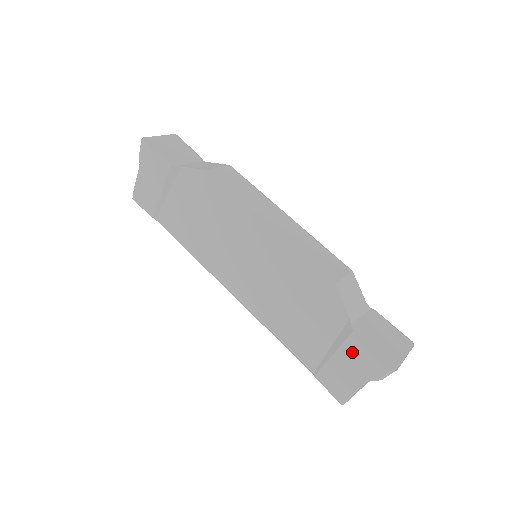
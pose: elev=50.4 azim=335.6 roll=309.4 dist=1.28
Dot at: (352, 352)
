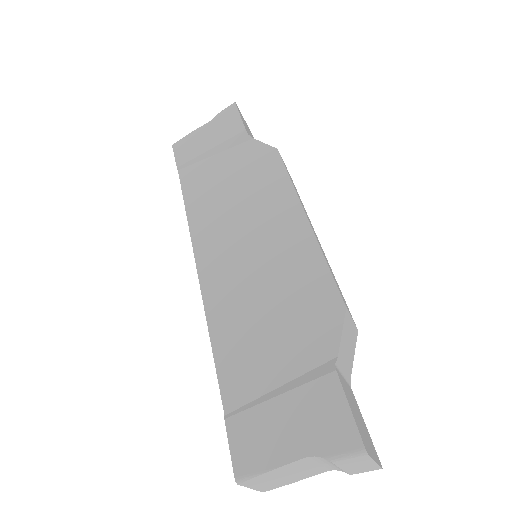
Dot at: (313, 400)
